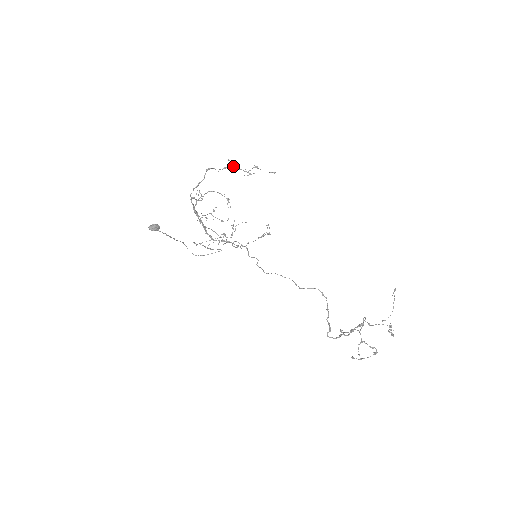
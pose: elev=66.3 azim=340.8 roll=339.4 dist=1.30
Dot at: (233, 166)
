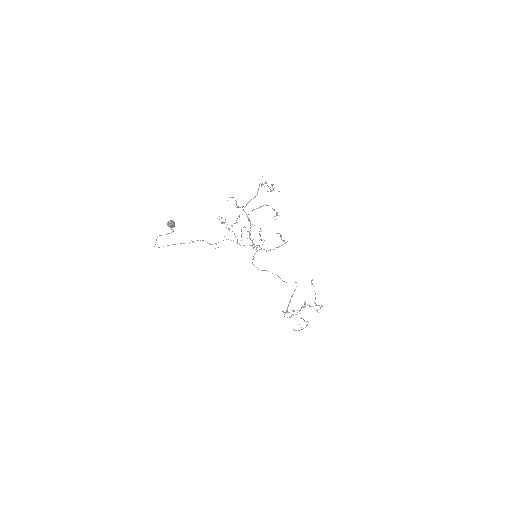
Dot at: (266, 183)
